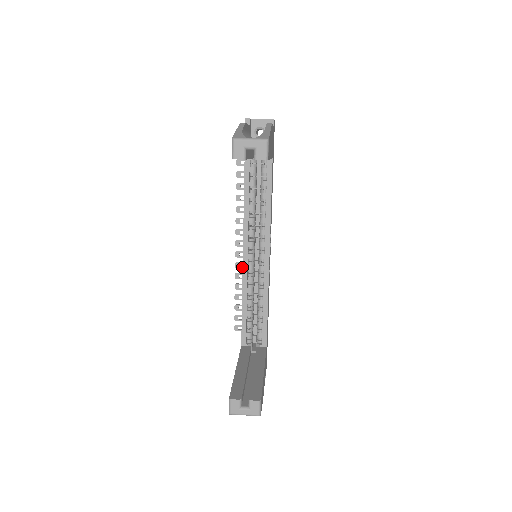
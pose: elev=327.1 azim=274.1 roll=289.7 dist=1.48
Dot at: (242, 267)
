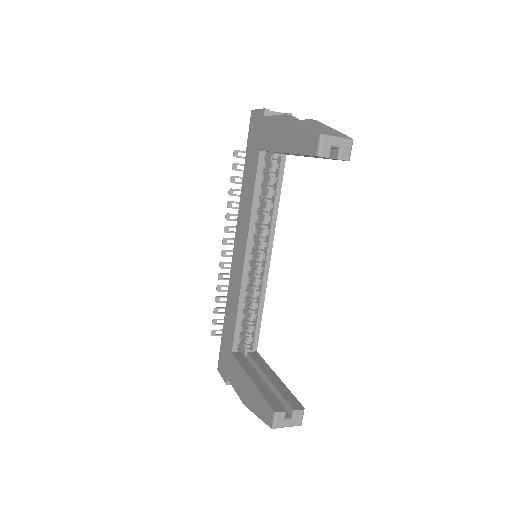
Dot at: (227, 267)
